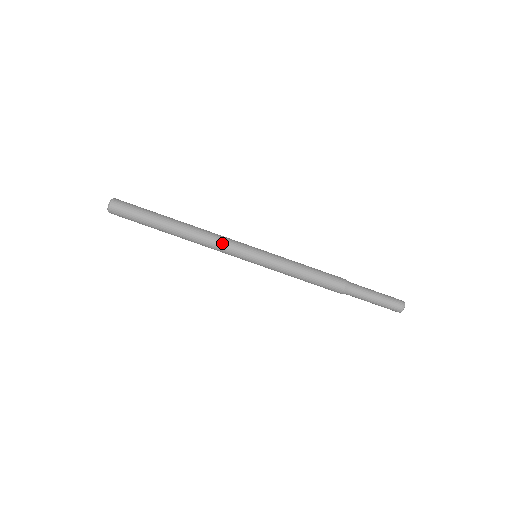
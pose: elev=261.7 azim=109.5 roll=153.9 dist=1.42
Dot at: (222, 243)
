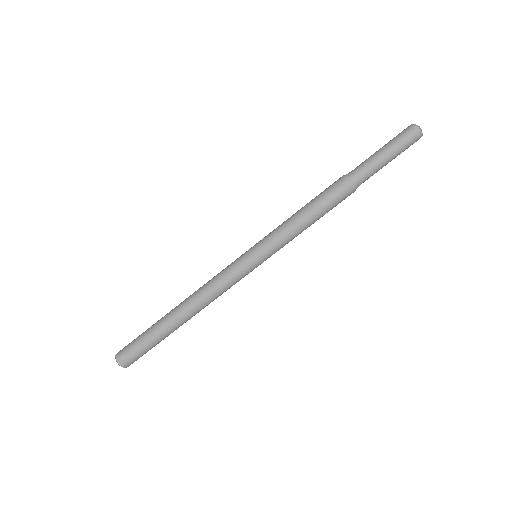
Dot at: (218, 280)
